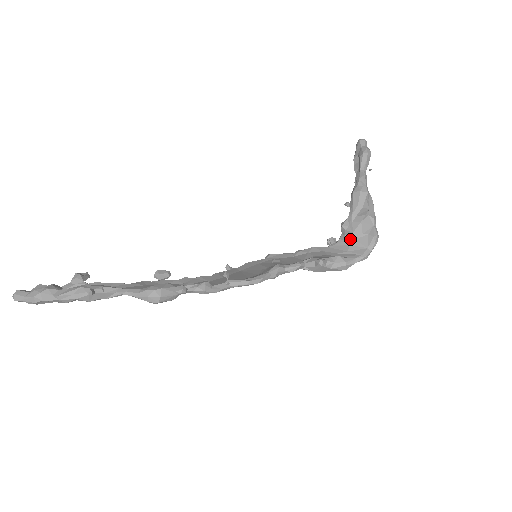
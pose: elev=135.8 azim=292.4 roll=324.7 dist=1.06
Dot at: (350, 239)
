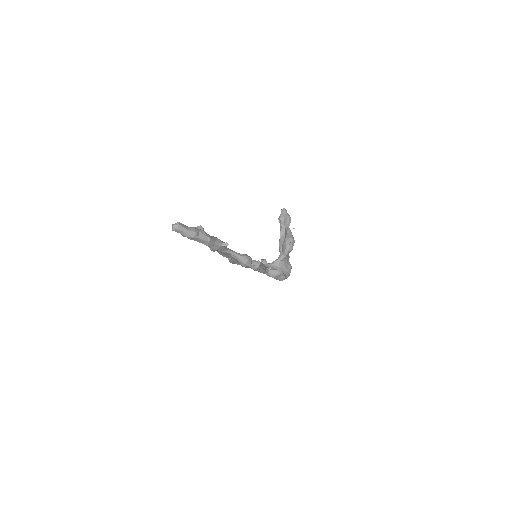
Dot at: (281, 264)
